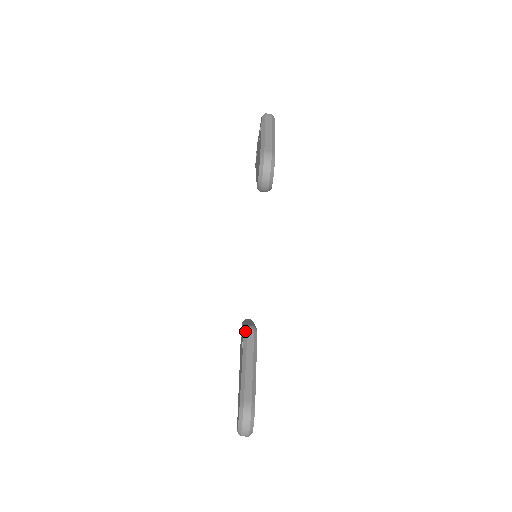
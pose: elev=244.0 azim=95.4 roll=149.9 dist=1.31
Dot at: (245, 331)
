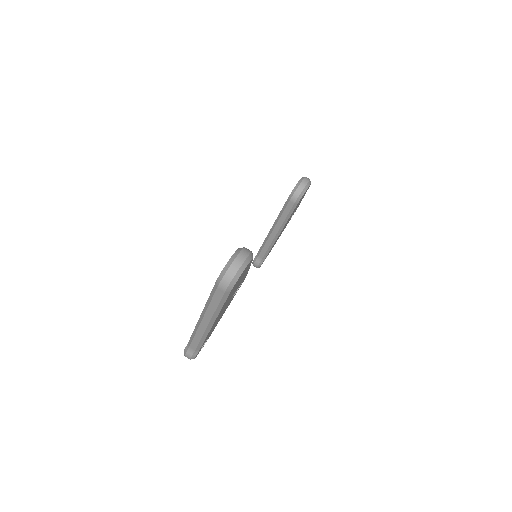
Dot at: occluded
